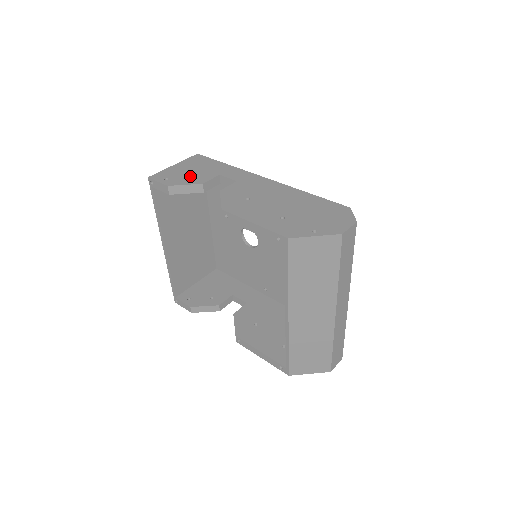
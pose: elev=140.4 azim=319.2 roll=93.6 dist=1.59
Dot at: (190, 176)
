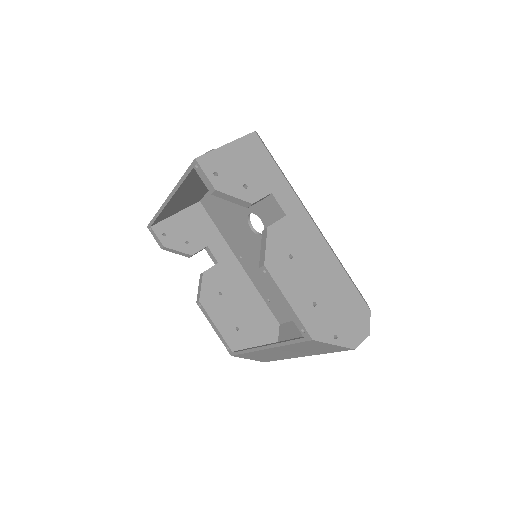
Dot at: (242, 180)
